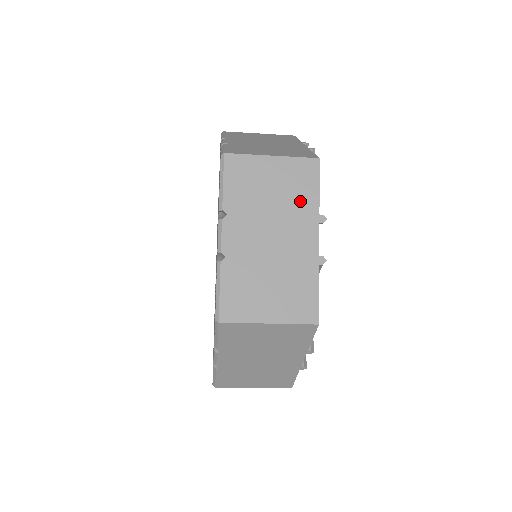
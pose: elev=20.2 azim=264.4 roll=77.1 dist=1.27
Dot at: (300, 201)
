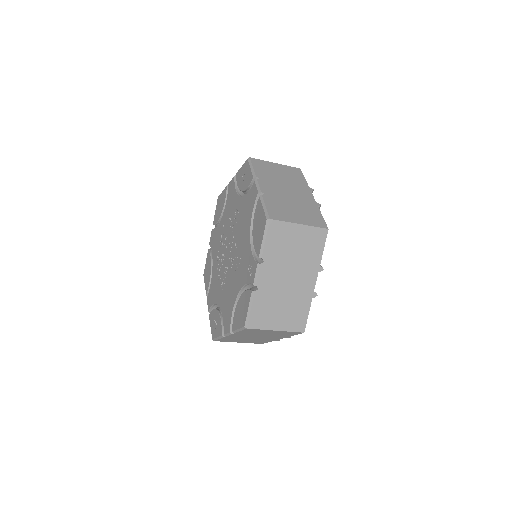
Dot at: (310, 256)
